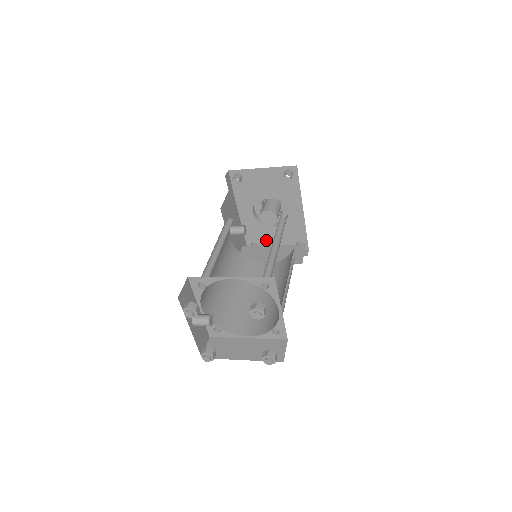
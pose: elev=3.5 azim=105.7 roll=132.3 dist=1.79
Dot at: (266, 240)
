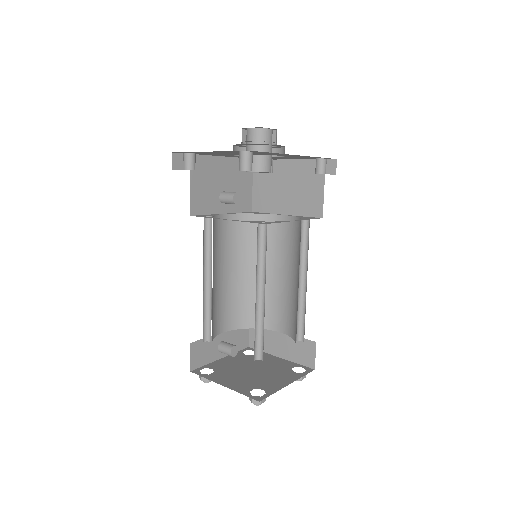
Dot at: (277, 158)
